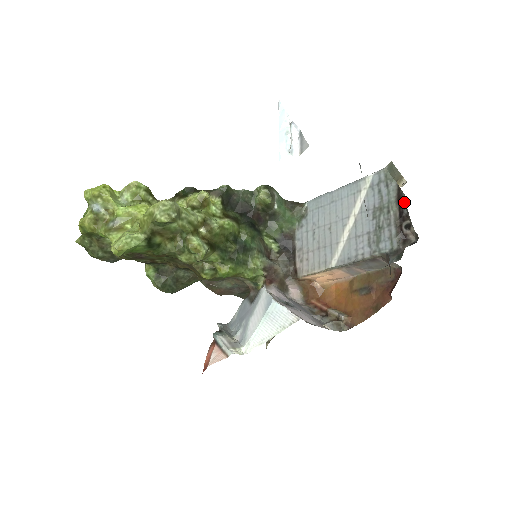
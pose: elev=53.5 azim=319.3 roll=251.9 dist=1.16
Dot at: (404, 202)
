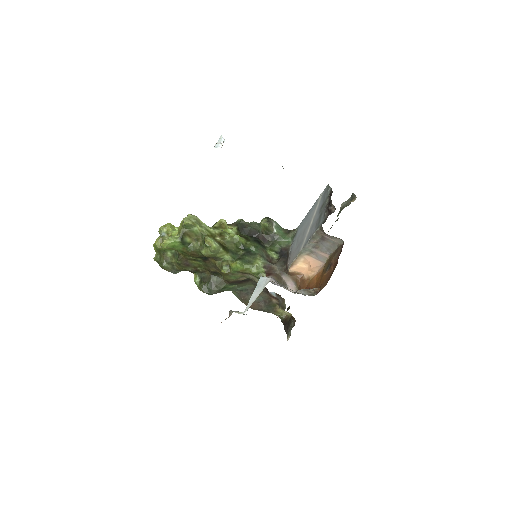
Dot at: occluded
